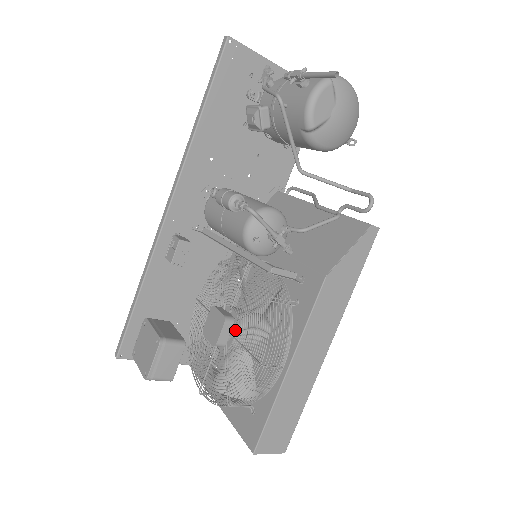
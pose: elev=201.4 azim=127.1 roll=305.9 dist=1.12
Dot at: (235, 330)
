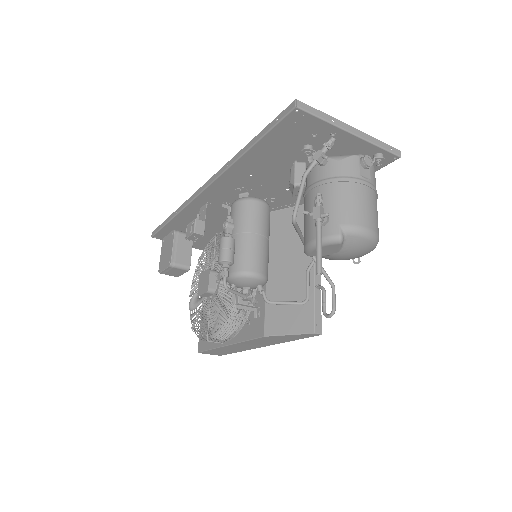
Dot at: (213, 297)
